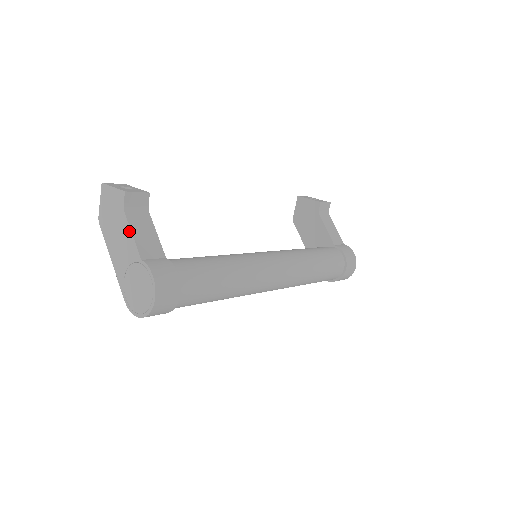
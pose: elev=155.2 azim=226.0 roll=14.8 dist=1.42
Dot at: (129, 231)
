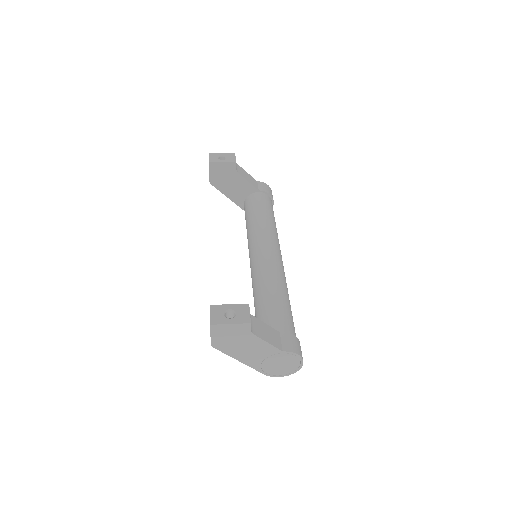
Dot at: (263, 342)
